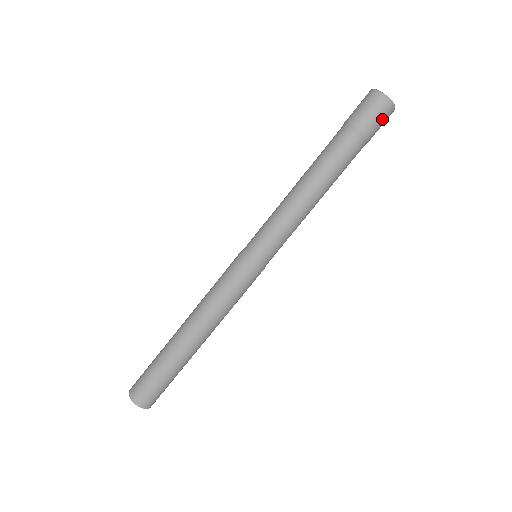
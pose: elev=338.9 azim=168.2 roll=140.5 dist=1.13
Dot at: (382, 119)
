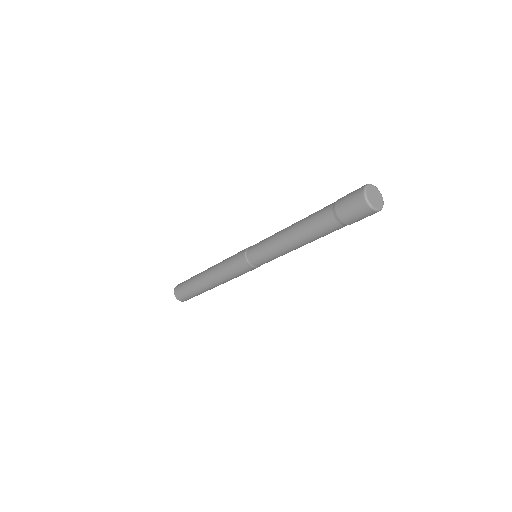
Dot at: (358, 213)
